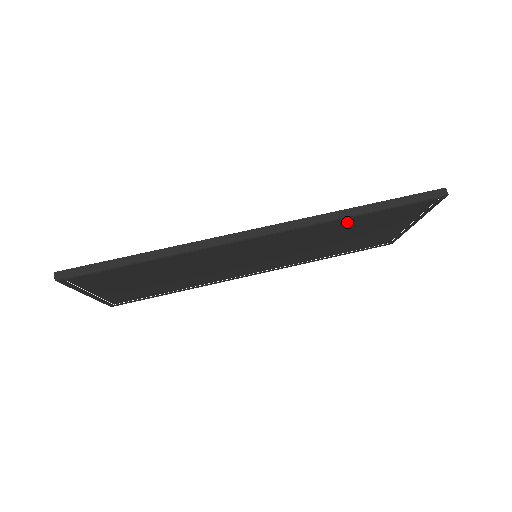
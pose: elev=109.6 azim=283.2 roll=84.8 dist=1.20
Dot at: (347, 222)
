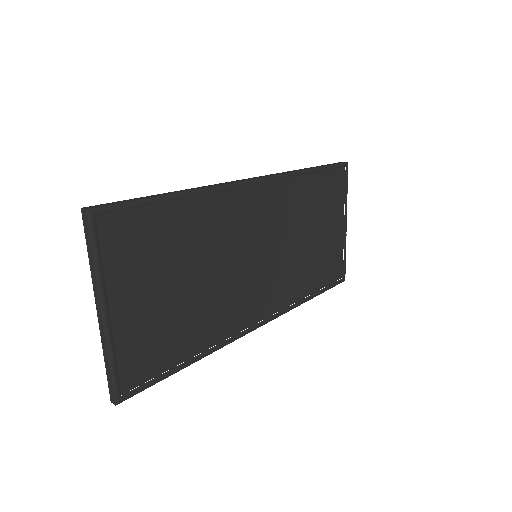
Dot at: (305, 187)
